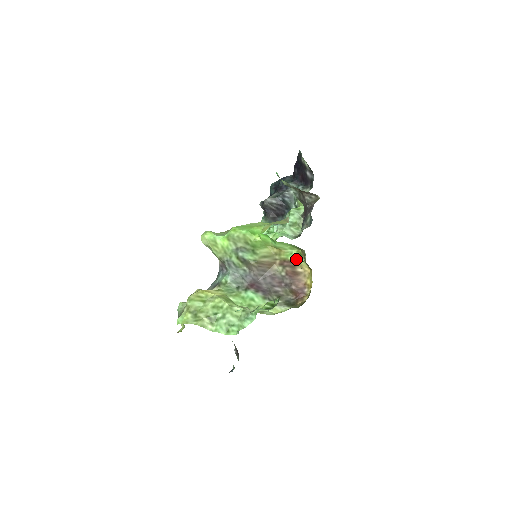
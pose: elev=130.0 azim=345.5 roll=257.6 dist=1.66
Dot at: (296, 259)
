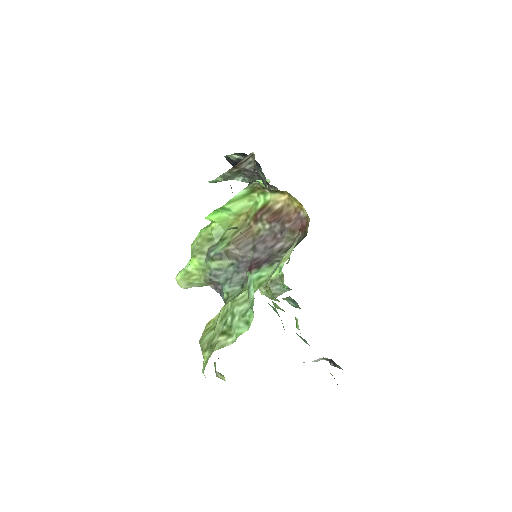
Dot at: (265, 202)
